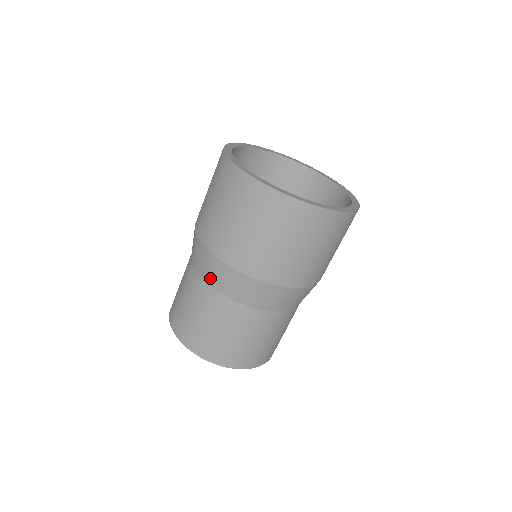
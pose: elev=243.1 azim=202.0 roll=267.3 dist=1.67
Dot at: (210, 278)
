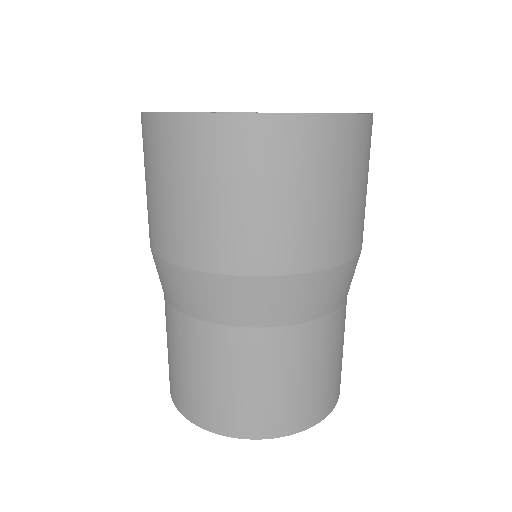
Dot at: (193, 307)
